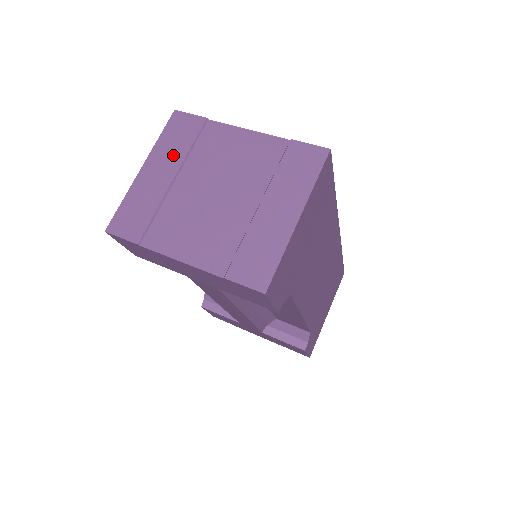
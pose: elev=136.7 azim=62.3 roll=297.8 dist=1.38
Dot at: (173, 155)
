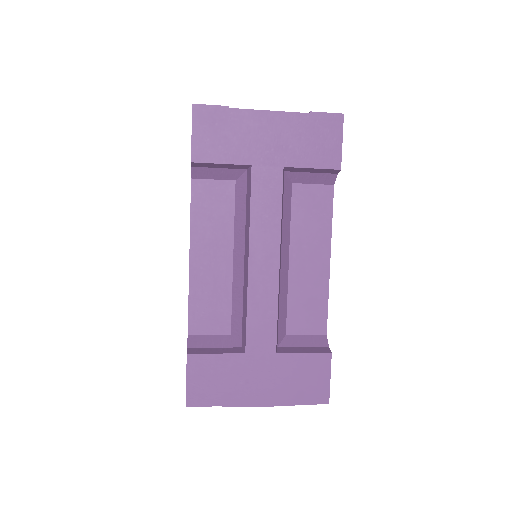
Dot at: occluded
